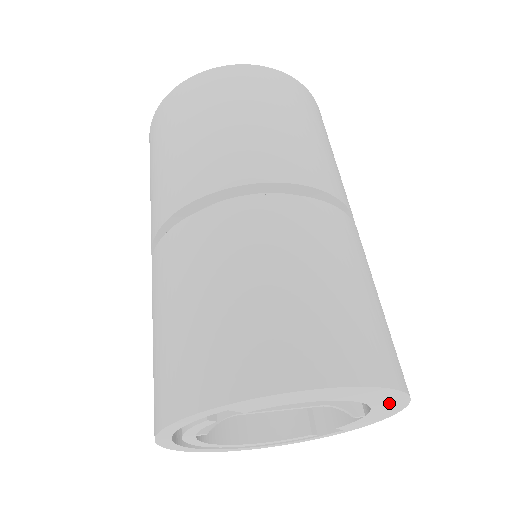
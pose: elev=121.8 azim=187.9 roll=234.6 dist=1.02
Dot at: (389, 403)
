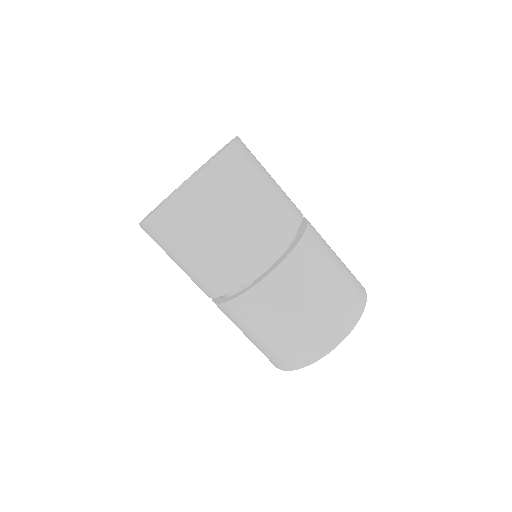
Dot at: occluded
